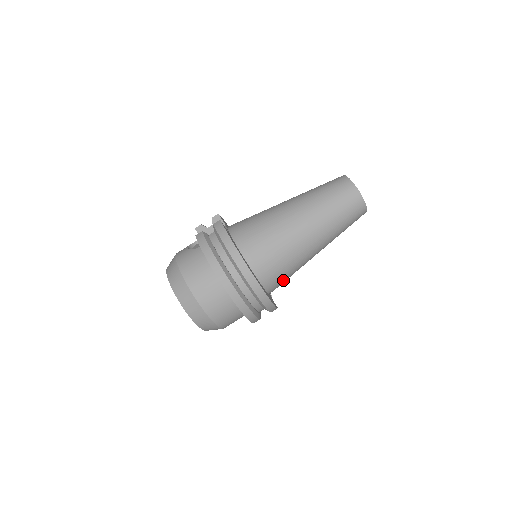
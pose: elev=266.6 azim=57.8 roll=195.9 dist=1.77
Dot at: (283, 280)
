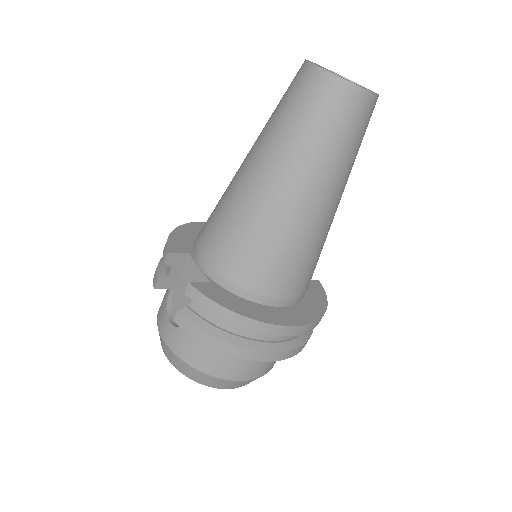
Dot at: occluded
